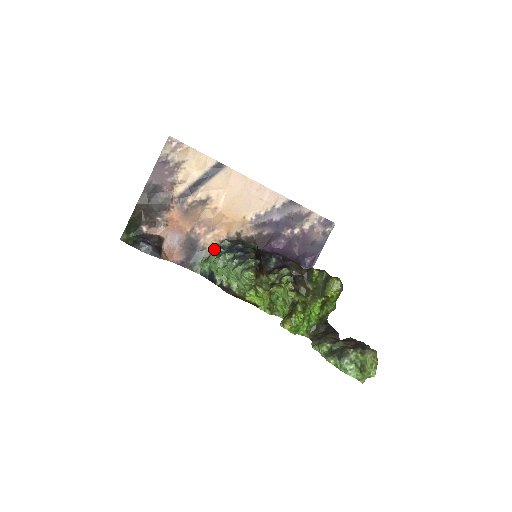
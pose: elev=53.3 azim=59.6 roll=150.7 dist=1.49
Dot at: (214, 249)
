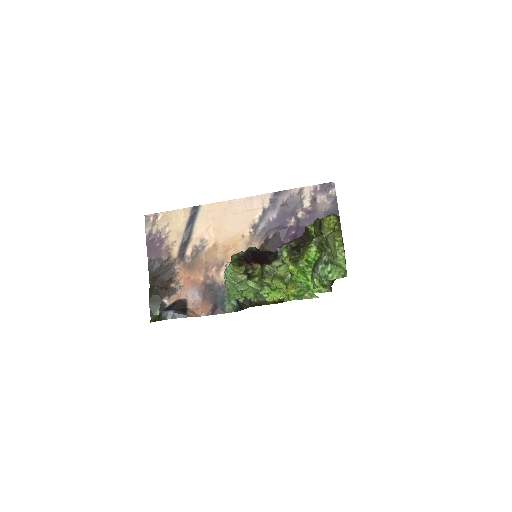
Dot at: occluded
